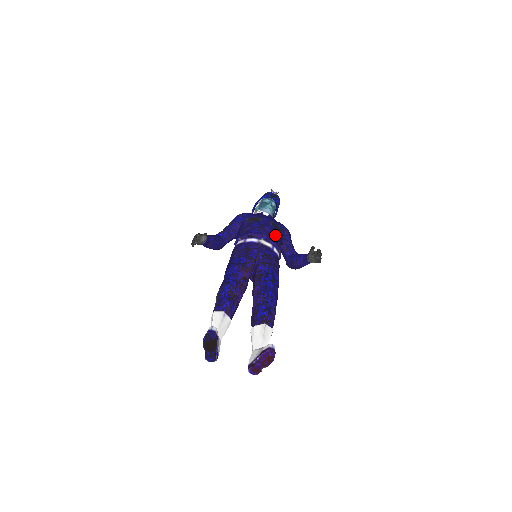
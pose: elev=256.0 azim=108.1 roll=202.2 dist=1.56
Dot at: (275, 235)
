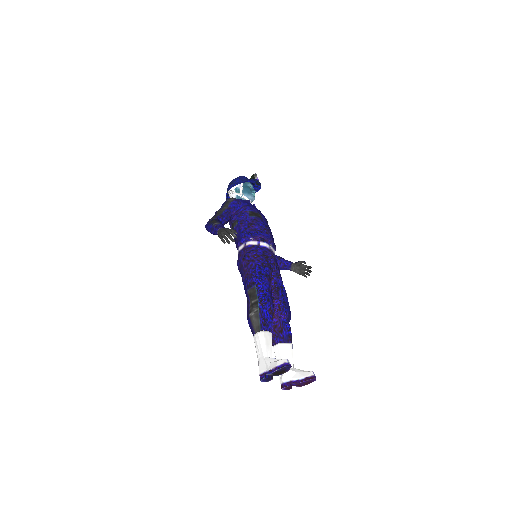
Dot at: (273, 238)
